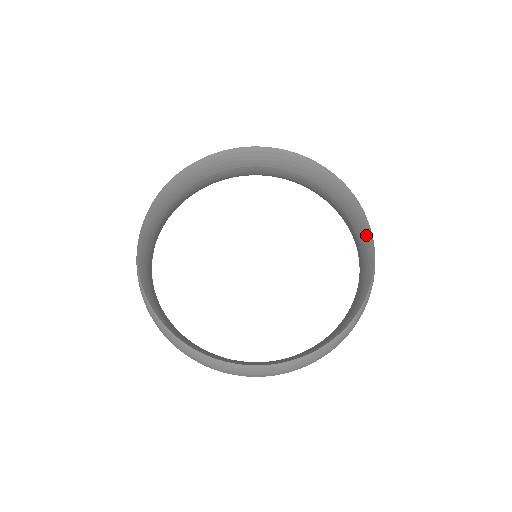
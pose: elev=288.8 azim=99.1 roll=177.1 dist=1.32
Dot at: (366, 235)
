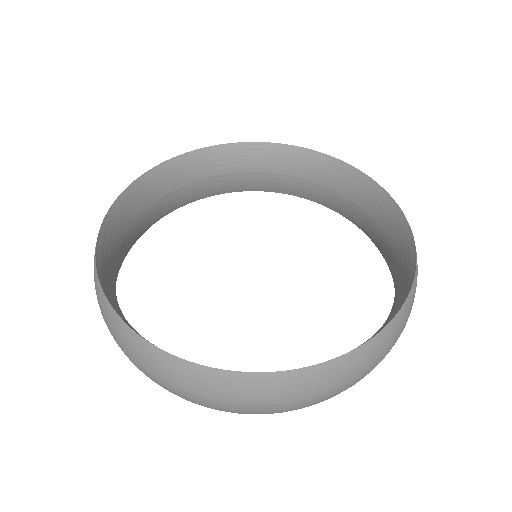
Dot at: (380, 328)
